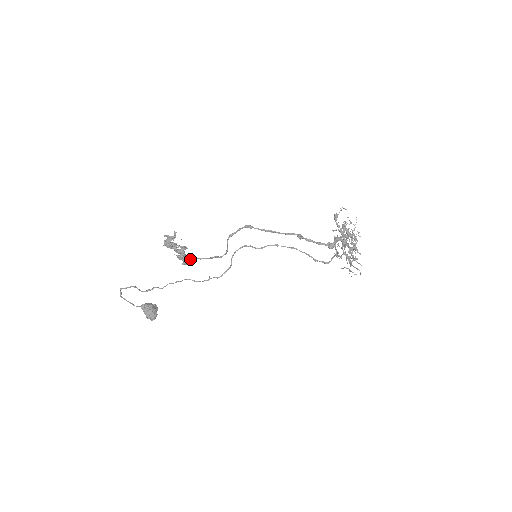
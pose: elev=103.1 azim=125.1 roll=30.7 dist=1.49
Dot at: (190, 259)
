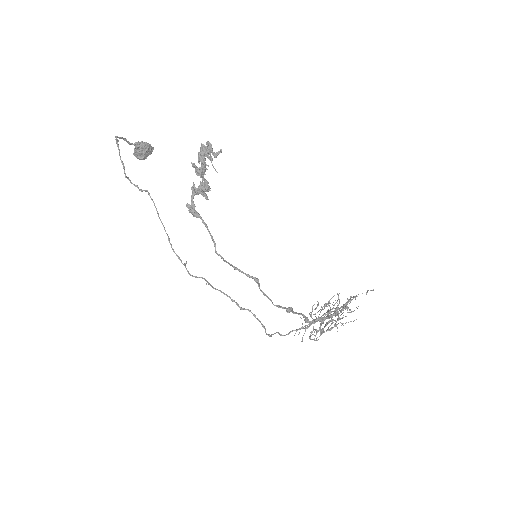
Dot at: (195, 216)
